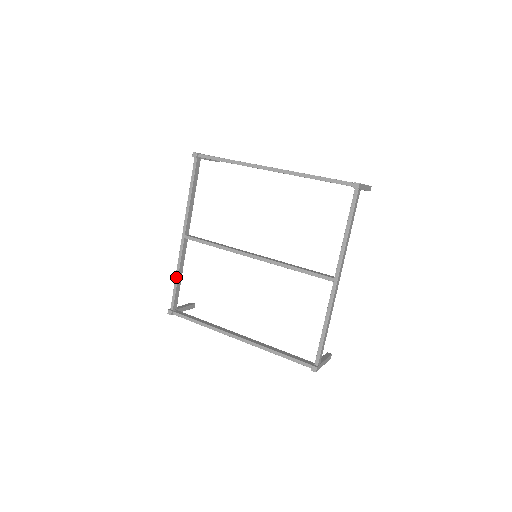
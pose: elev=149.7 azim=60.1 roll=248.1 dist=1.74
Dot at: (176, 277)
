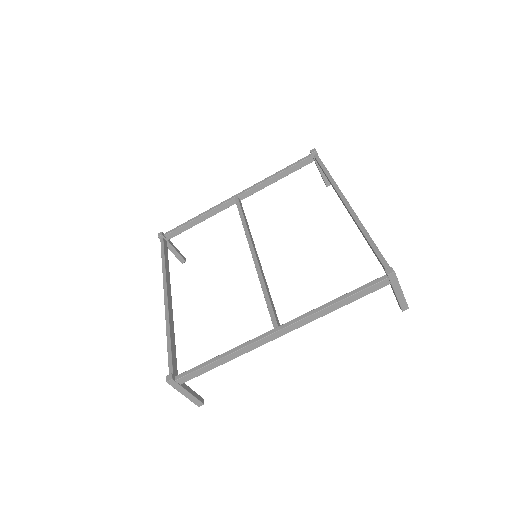
Dot at: (196, 217)
